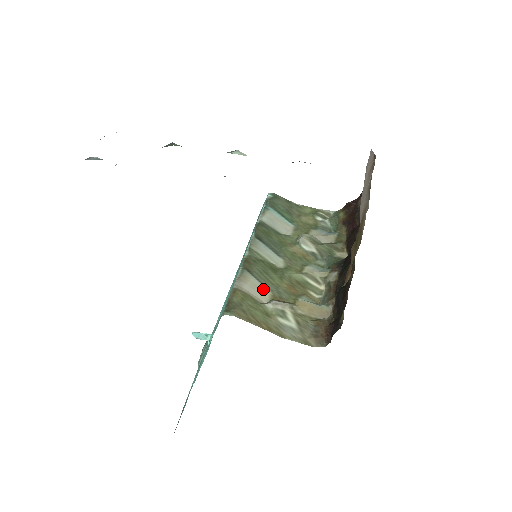
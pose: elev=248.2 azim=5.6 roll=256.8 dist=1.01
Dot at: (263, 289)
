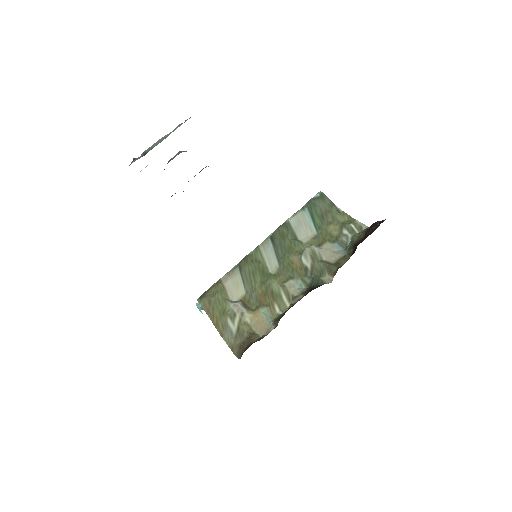
Dot at: (241, 288)
